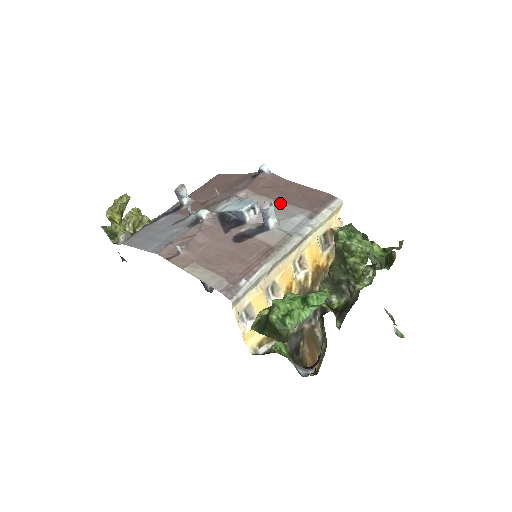
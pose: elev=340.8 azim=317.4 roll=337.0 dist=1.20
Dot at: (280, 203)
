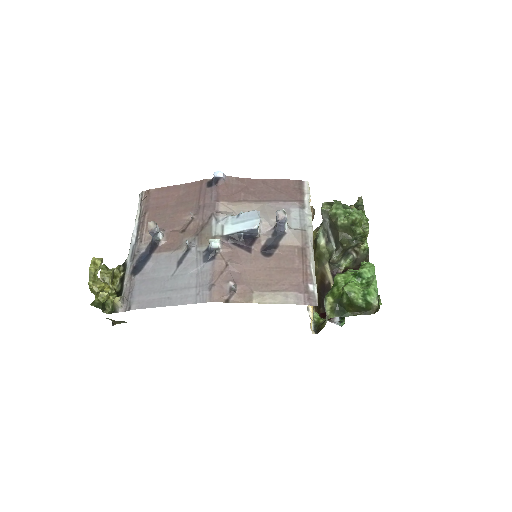
Dot at: (266, 204)
